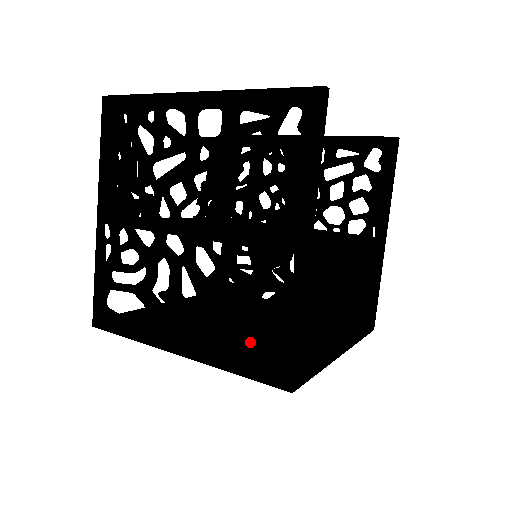
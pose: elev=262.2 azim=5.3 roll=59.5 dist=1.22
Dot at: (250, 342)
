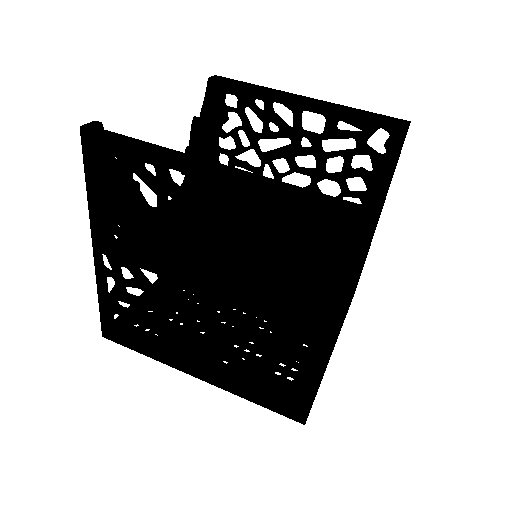
Dot at: (268, 387)
